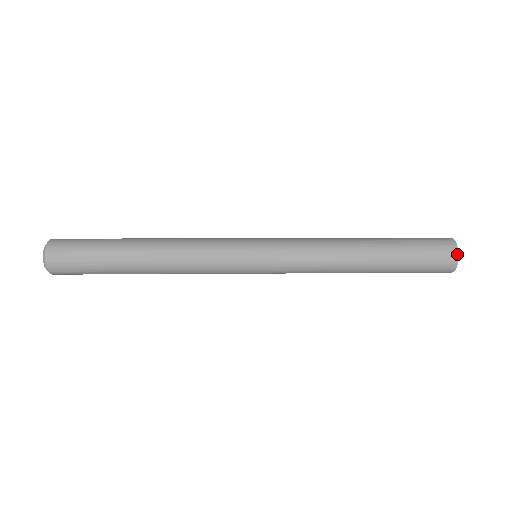
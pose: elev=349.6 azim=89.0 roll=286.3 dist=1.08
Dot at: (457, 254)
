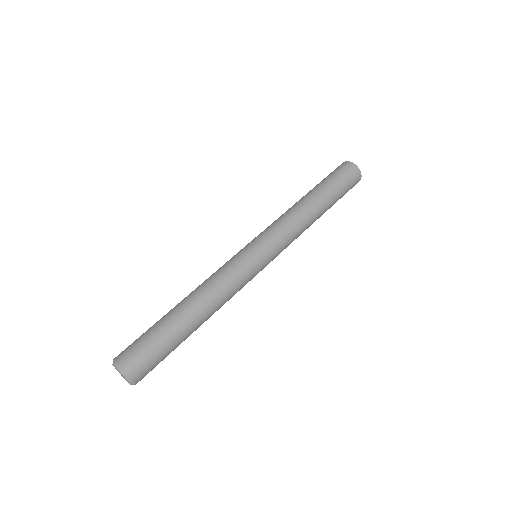
Dot at: (361, 175)
